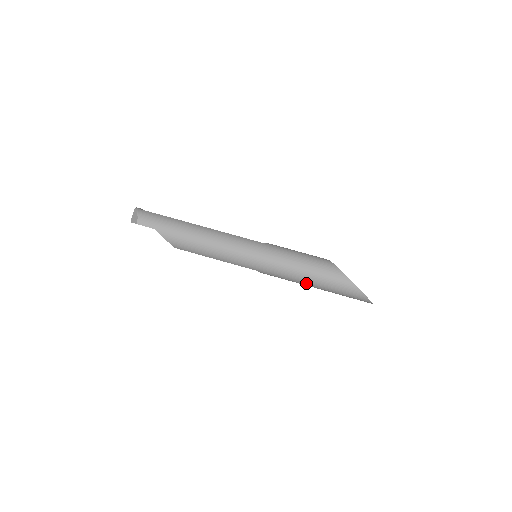
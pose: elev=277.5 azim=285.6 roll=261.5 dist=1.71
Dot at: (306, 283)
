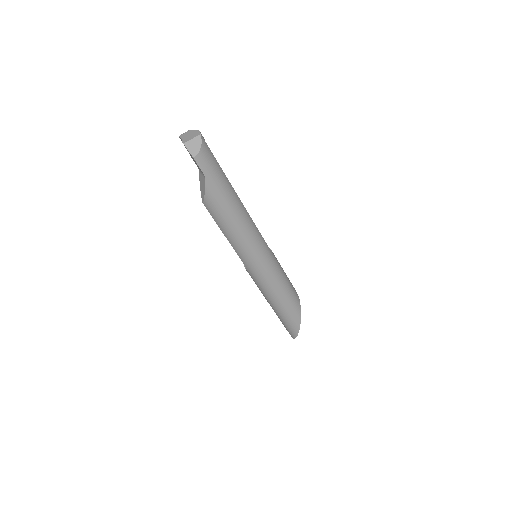
Dot at: (271, 302)
